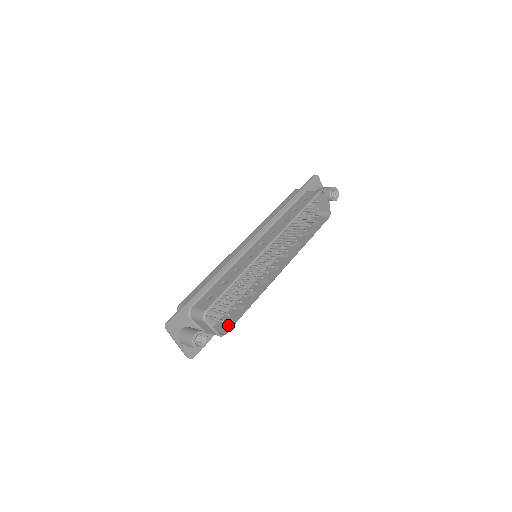
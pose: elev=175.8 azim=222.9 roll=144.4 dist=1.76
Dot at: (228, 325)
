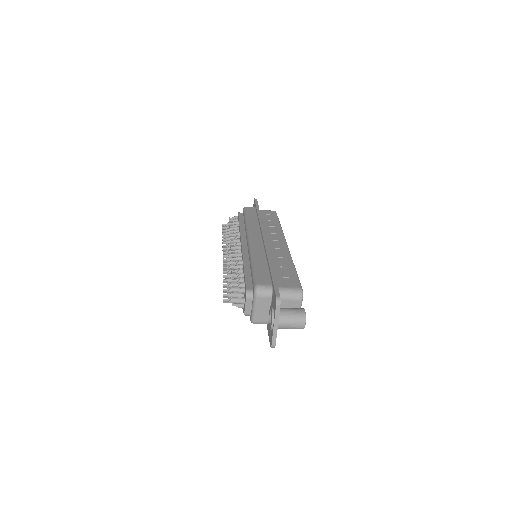
Dot at: occluded
